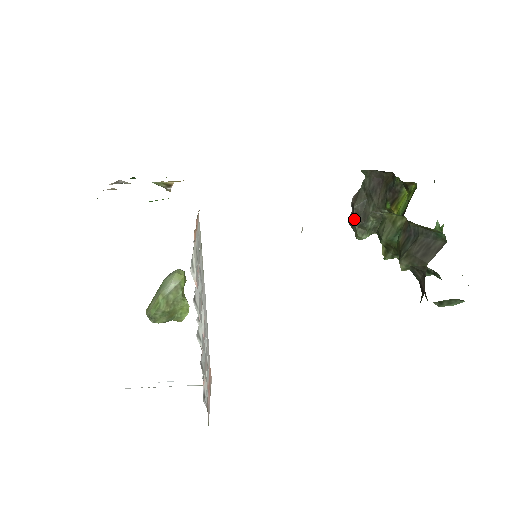
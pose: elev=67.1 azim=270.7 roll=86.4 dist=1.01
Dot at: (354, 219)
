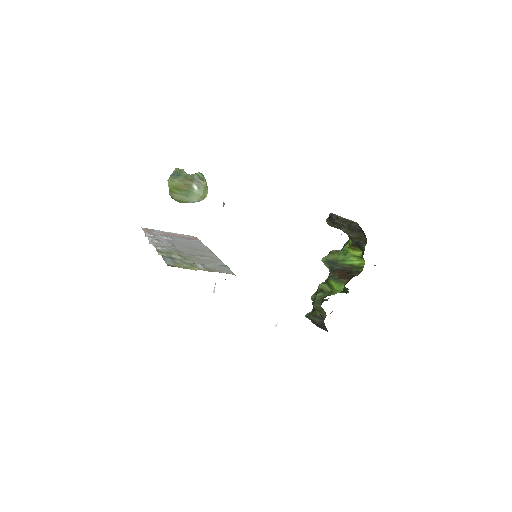
Dot at: (332, 222)
